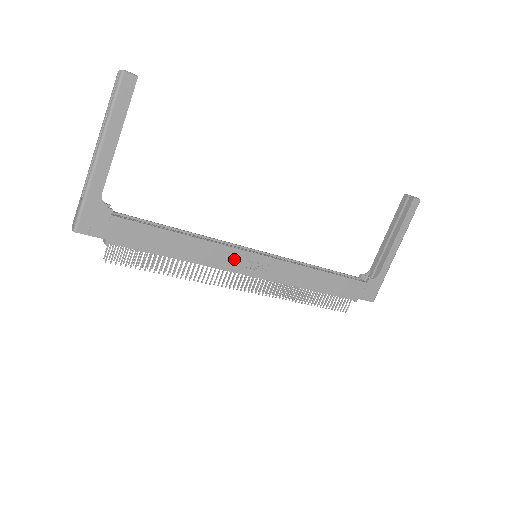
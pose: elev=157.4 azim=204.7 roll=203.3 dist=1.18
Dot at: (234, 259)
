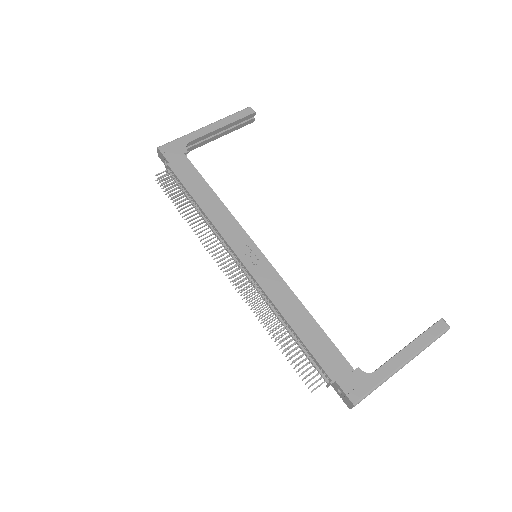
Dot at: (237, 237)
